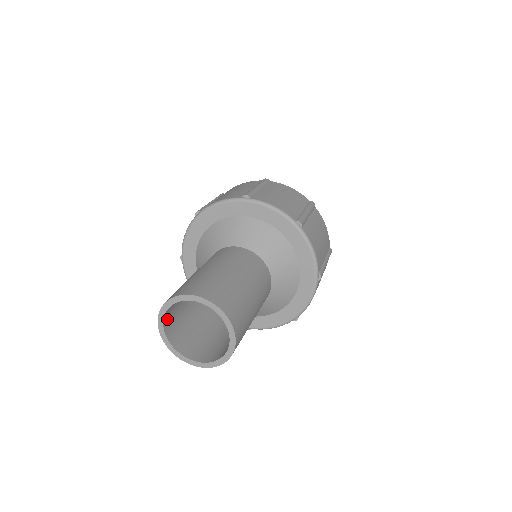
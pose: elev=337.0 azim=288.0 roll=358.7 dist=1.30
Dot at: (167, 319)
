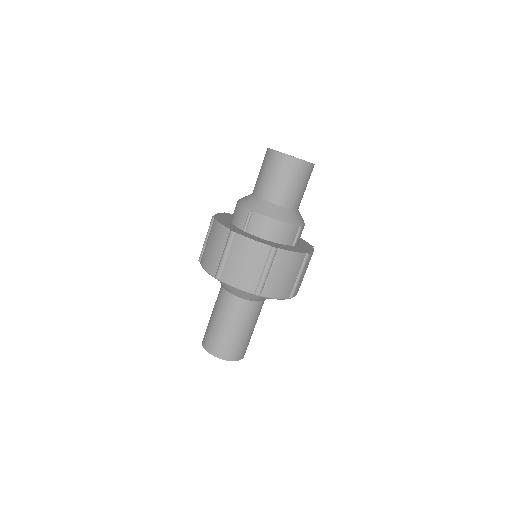
Dot at: occluded
